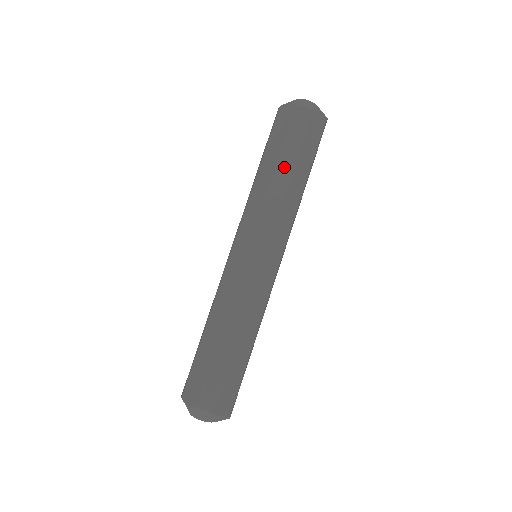
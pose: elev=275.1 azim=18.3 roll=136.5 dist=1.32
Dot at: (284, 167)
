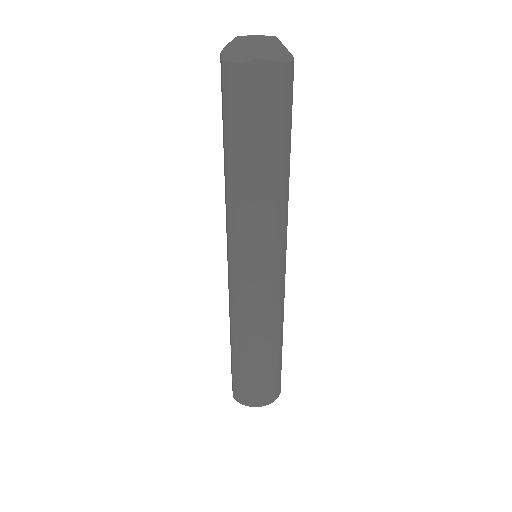
Dot at: (284, 160)
